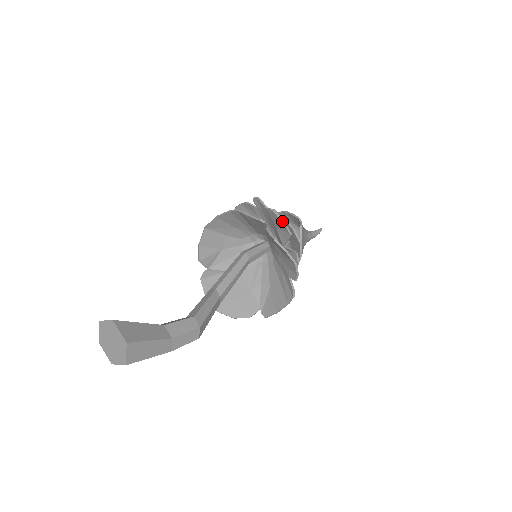
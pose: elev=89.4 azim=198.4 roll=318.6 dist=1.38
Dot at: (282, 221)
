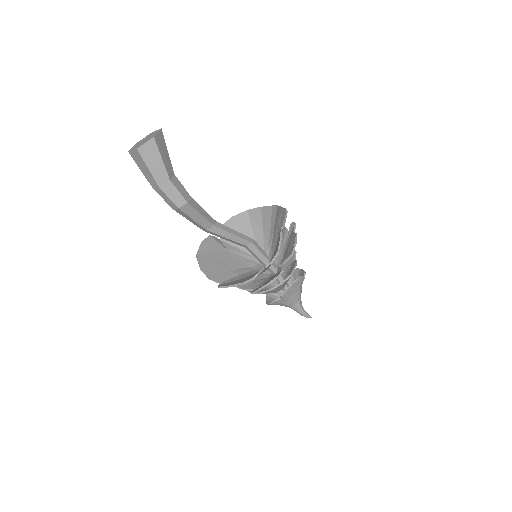
Dot at: (295, 242)
